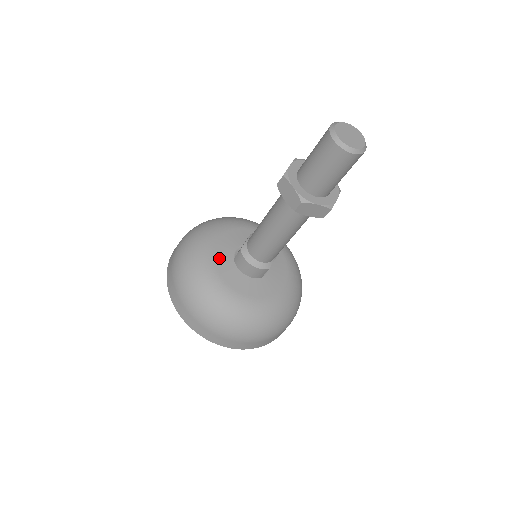
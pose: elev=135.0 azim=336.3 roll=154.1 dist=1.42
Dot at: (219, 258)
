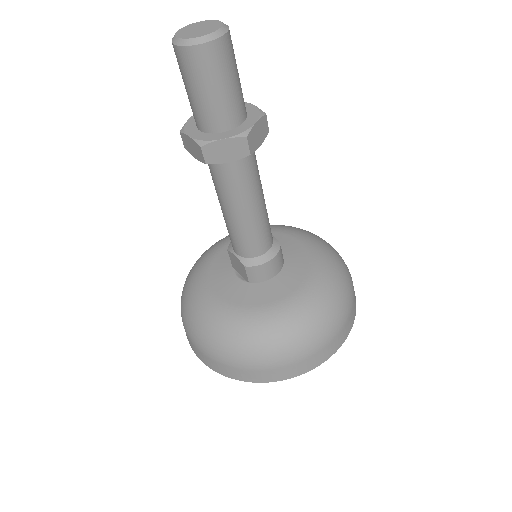
Dot at: (242, 299)
